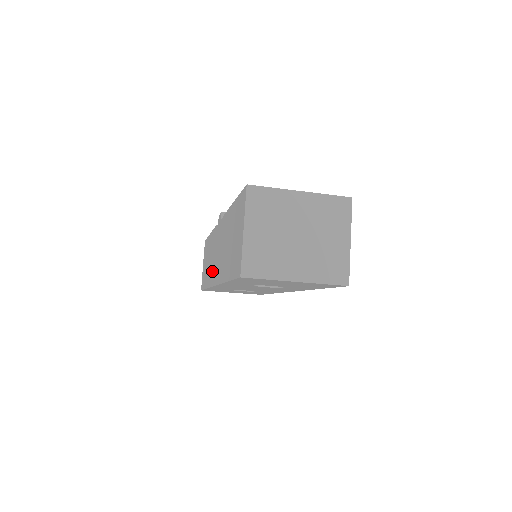
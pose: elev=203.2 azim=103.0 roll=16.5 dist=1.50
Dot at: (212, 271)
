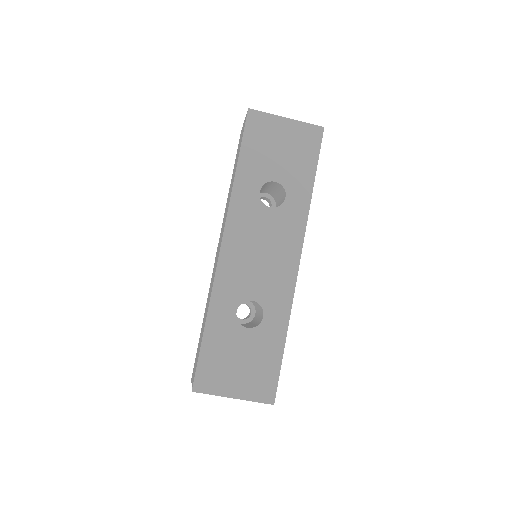
Dot at: (214, 274)
